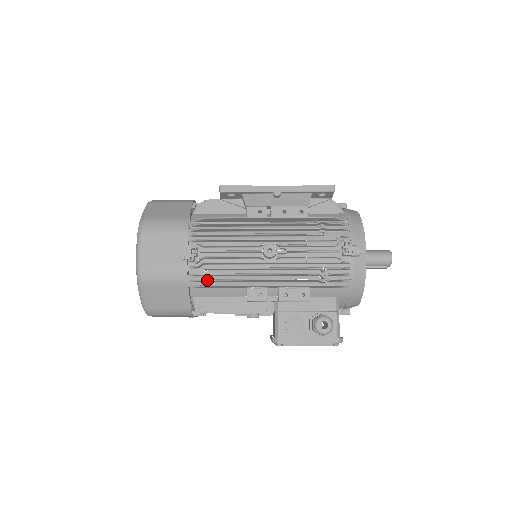
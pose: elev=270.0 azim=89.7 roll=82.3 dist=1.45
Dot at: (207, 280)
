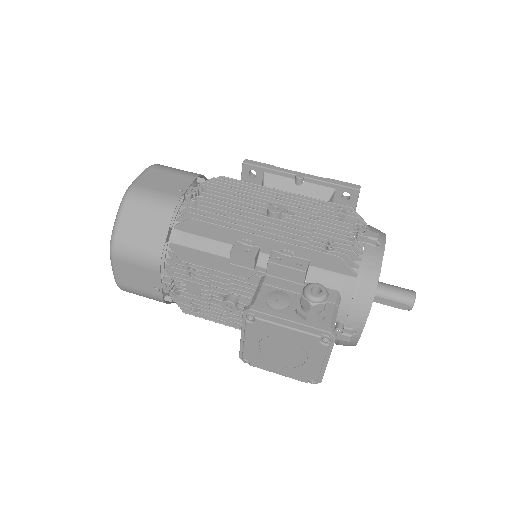
Dot at: (196, 213)
